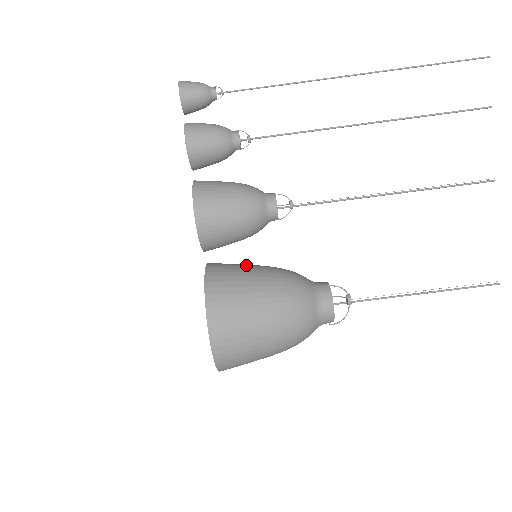
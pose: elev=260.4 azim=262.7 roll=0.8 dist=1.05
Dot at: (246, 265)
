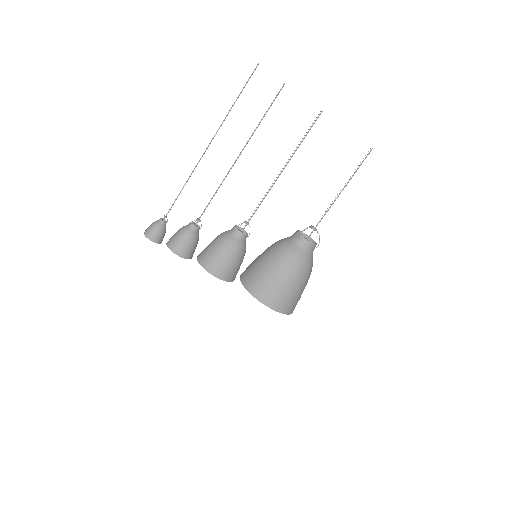
Dot at: (256, 264)
